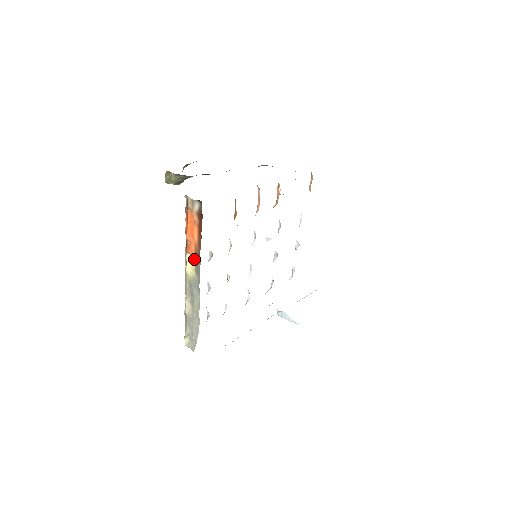
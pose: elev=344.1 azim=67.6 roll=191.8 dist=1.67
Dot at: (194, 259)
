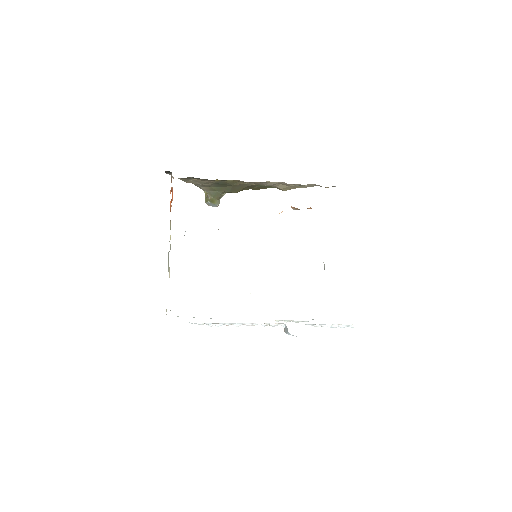
Dot at: (170, 224)
